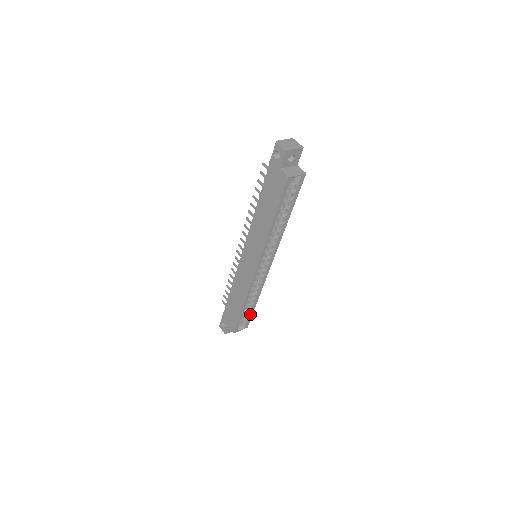
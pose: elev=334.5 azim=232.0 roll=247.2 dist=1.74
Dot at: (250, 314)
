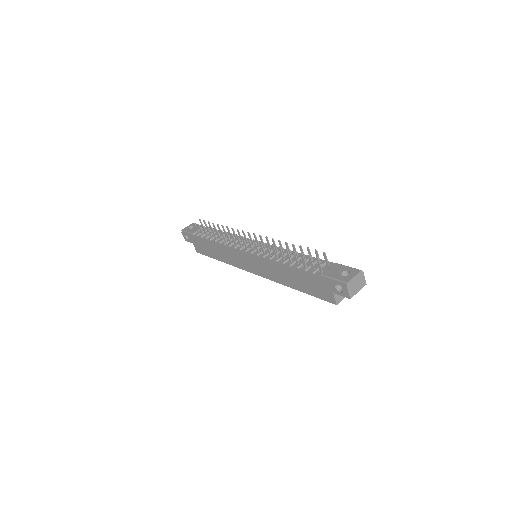
Dot at: occluded
